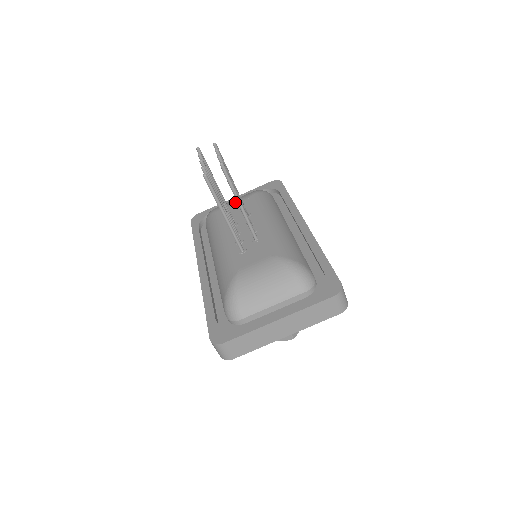
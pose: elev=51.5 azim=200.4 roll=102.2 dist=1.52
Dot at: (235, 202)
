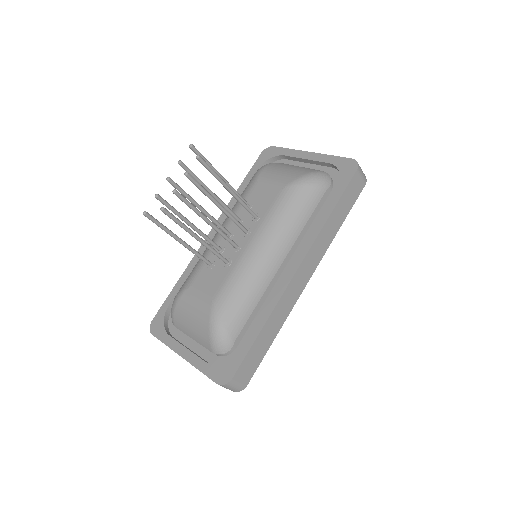
Dot at: (272, 182)
